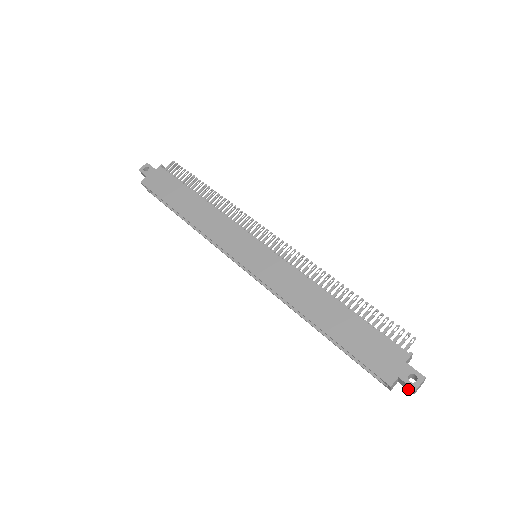
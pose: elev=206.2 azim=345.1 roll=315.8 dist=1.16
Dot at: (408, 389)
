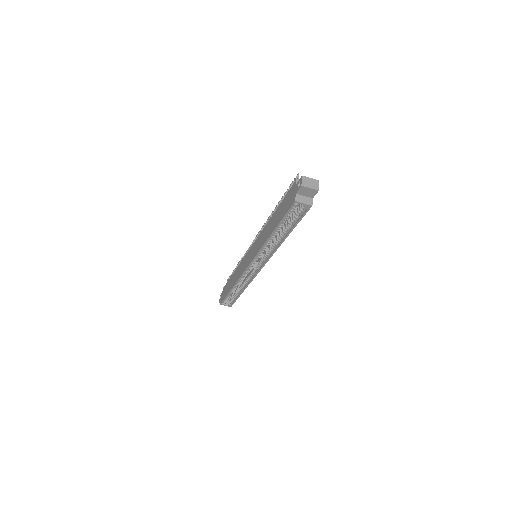
Dot at: (313, 193)
